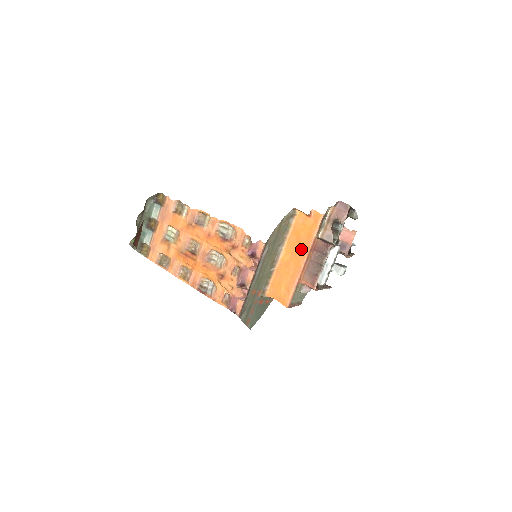
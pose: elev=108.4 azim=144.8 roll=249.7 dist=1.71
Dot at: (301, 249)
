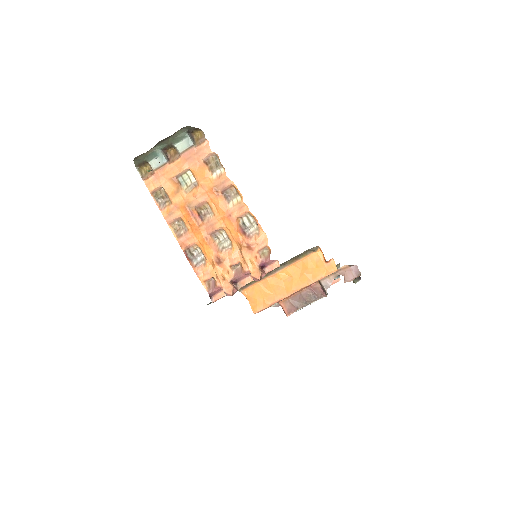
Dot at: (300, 280)
